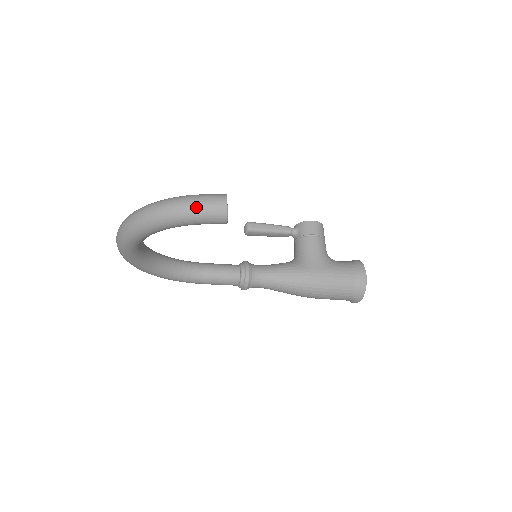
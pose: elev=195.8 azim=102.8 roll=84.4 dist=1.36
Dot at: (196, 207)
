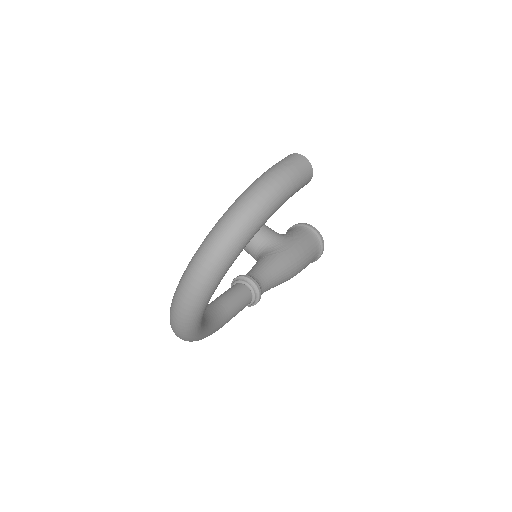
Dot at: (290, 173)
